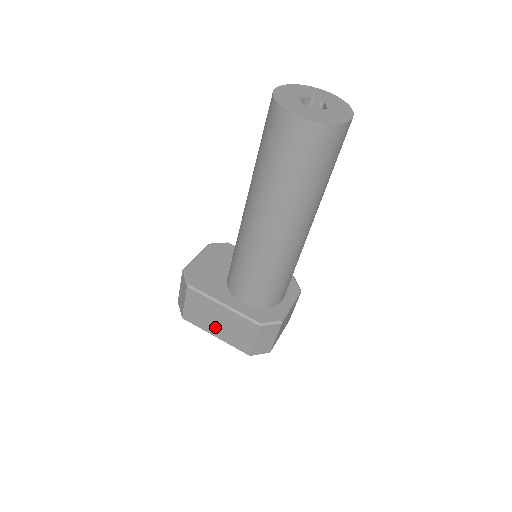
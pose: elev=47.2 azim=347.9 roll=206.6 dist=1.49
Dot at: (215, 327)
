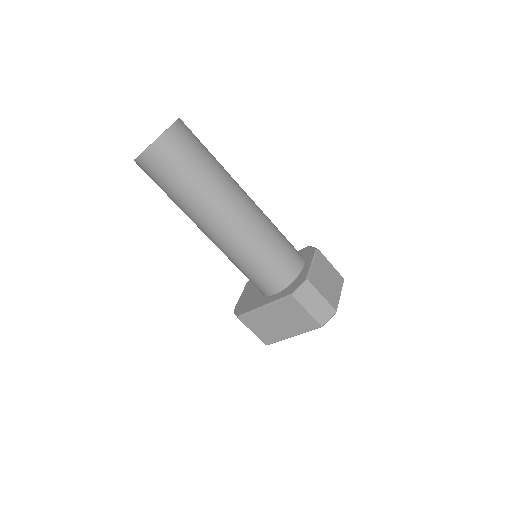
Dot at: (283, 329)
